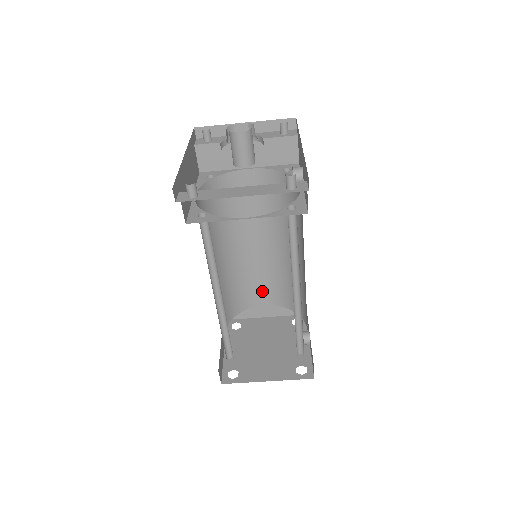
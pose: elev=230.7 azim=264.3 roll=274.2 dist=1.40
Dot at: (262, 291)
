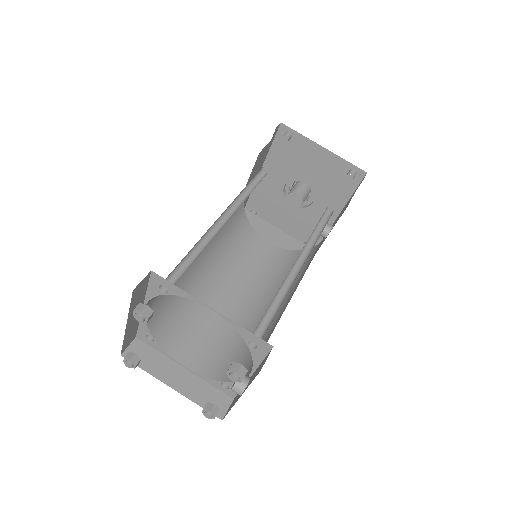
Dot at: (197, 346)
